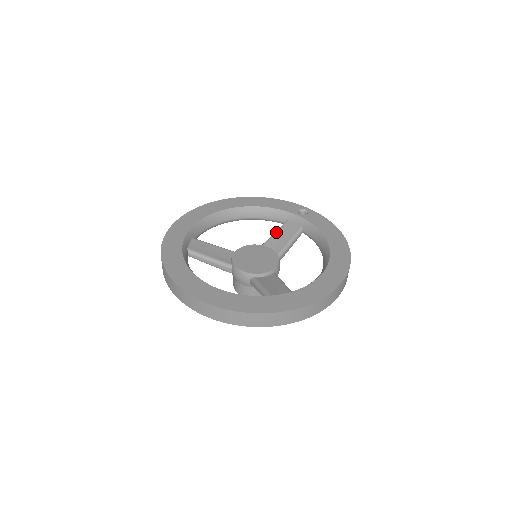
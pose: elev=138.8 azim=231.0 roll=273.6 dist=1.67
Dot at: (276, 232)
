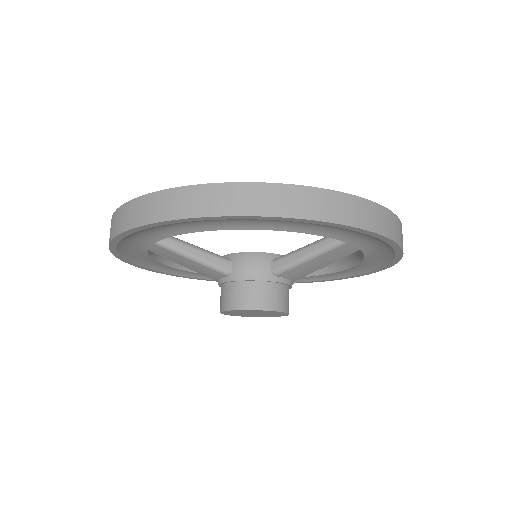
Dot at: occluded
